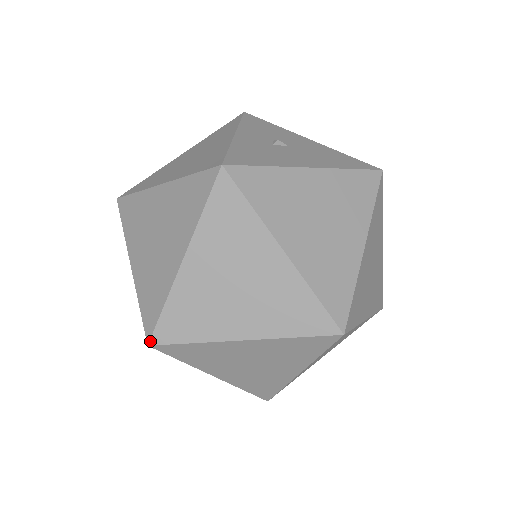
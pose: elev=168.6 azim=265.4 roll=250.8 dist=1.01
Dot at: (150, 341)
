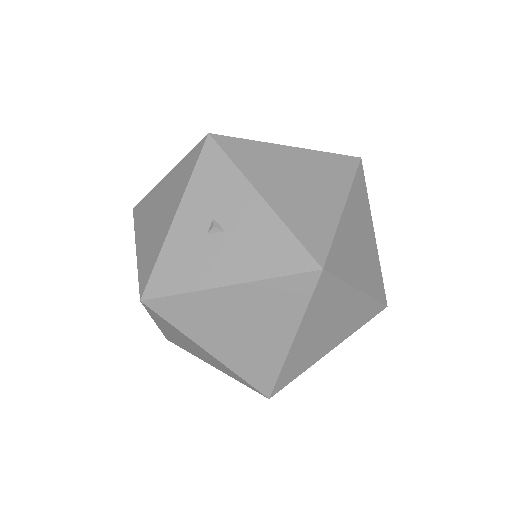
Dot at: occluded
